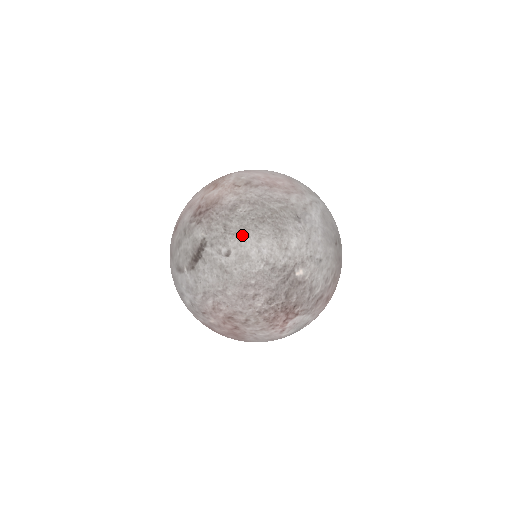
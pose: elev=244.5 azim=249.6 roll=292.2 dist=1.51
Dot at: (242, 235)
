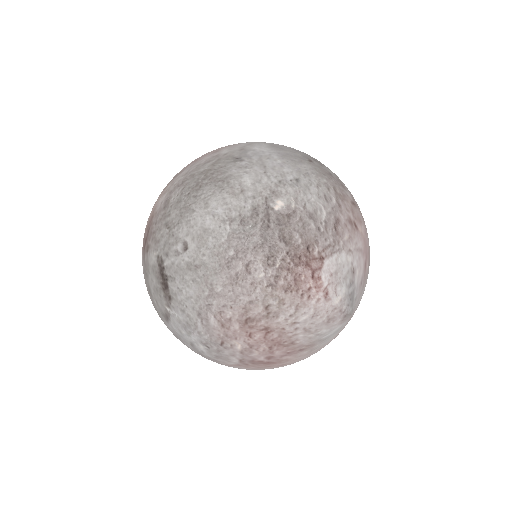
Dot at: (186, 216)
